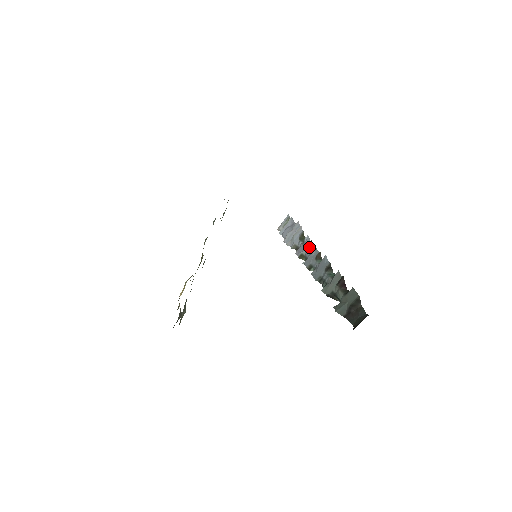
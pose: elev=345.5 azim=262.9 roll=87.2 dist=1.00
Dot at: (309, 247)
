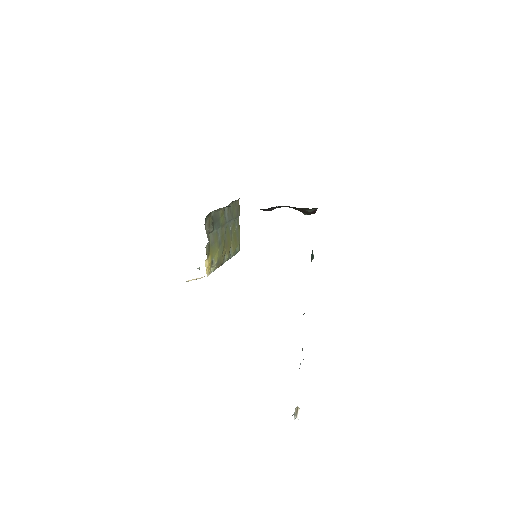
Dot at: occluded
